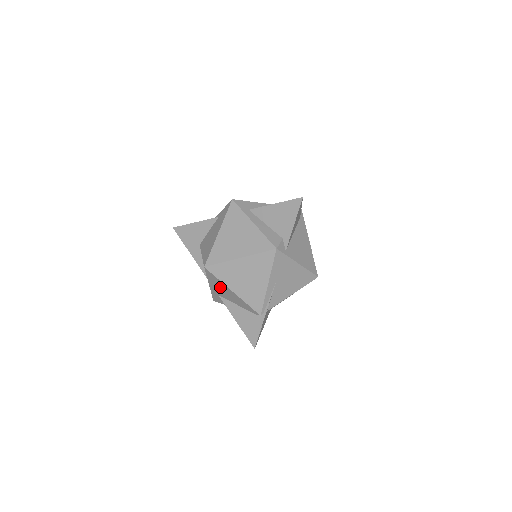
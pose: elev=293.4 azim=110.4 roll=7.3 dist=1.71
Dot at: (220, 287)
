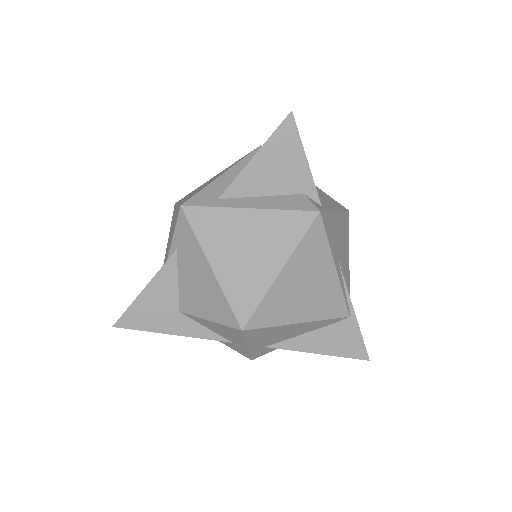
Dot at: (272, 335)
